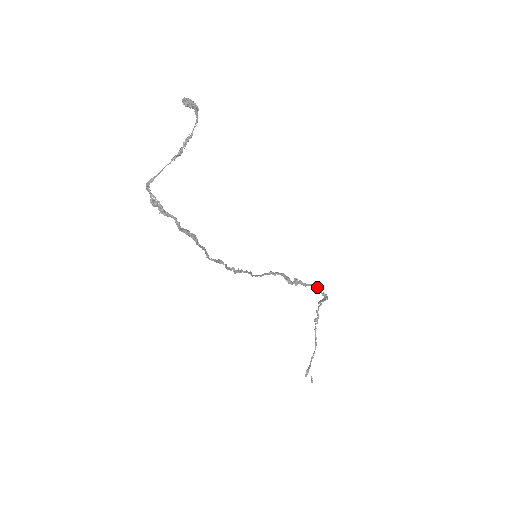
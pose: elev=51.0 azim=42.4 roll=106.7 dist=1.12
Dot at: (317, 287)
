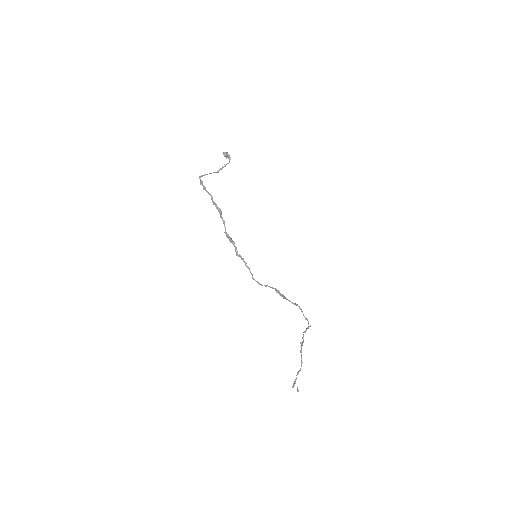
Dot at: (301, 309)
